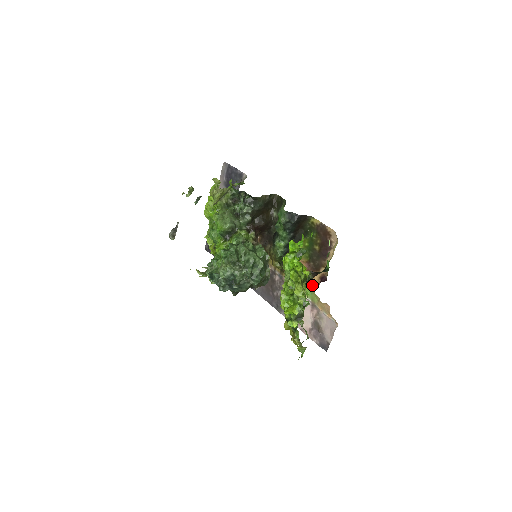
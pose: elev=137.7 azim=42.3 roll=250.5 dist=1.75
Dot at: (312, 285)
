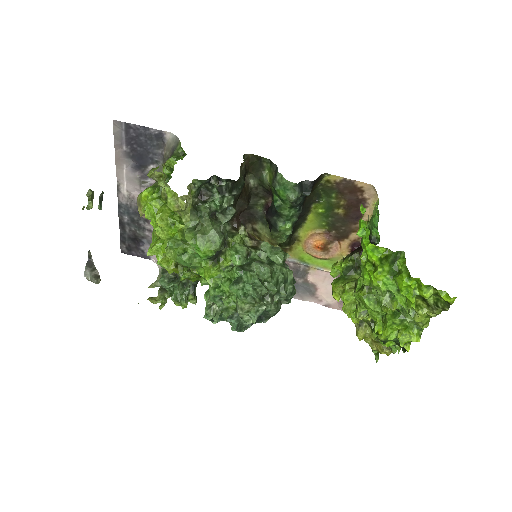
Dot at: (338, 256)
